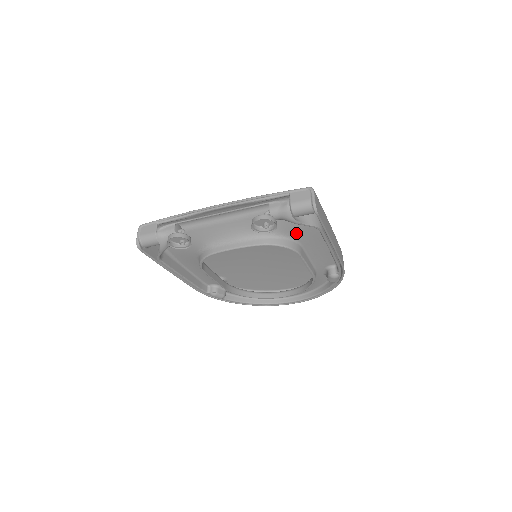
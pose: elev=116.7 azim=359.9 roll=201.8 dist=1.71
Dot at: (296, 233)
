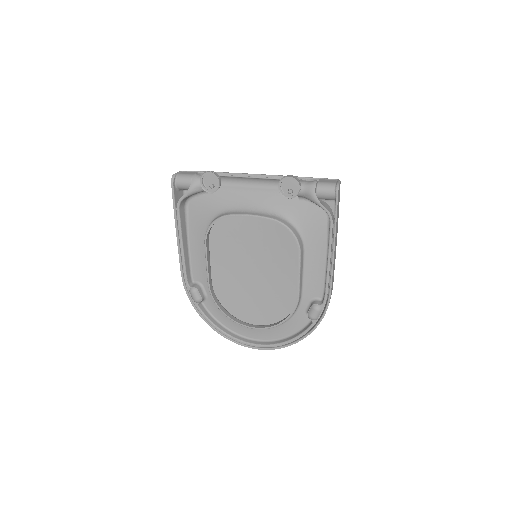
Dot at: (306, 228)
